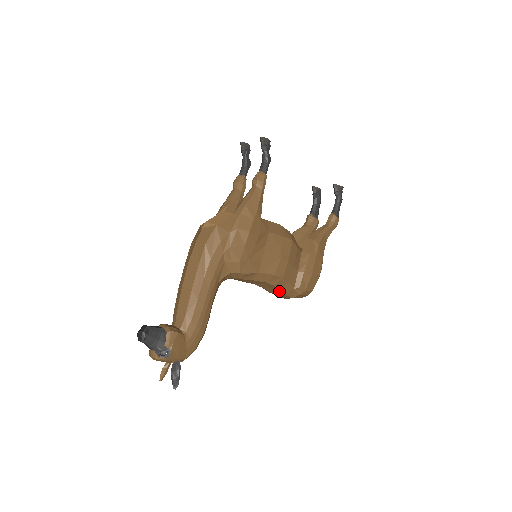
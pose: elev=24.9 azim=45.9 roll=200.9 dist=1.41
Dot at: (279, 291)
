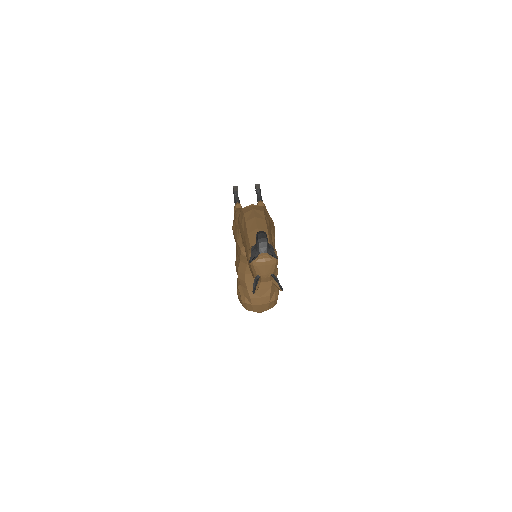
Dot at: (268, 289)
